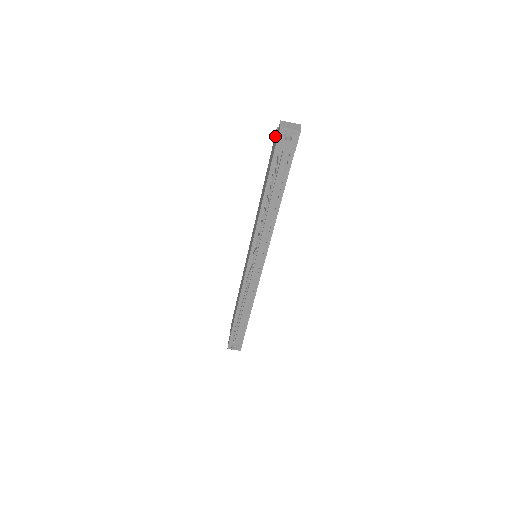
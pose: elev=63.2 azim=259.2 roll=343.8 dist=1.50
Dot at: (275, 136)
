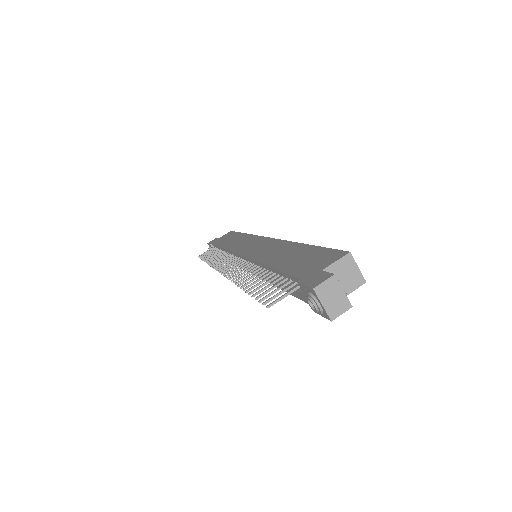
Dot at: (333, 257)
